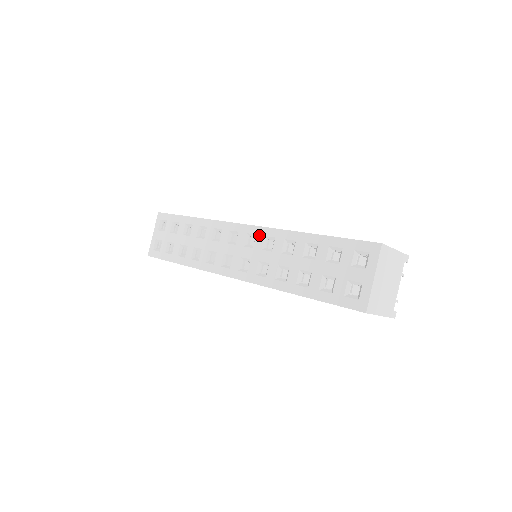
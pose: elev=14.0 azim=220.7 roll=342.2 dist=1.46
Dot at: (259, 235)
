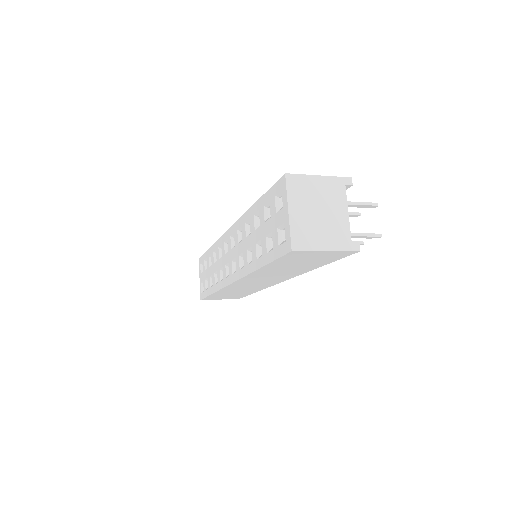
Dot at: (235, 232)
